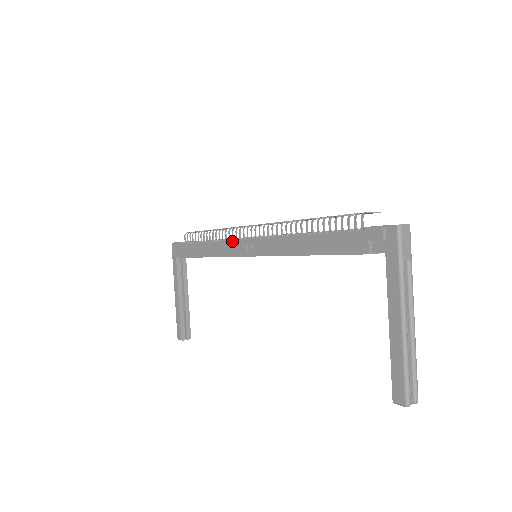
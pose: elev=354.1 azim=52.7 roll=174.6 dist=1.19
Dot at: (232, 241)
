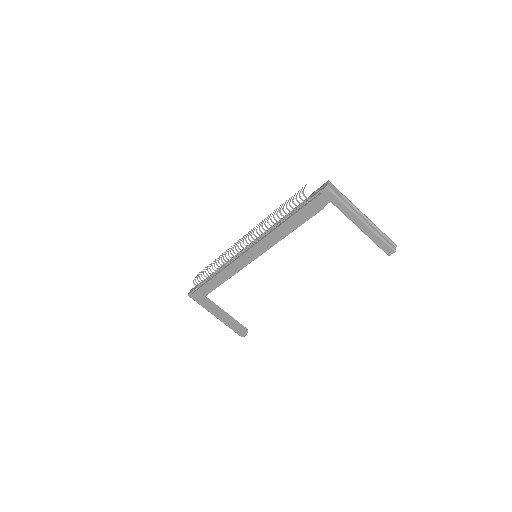
Dot at: (236, 261)
